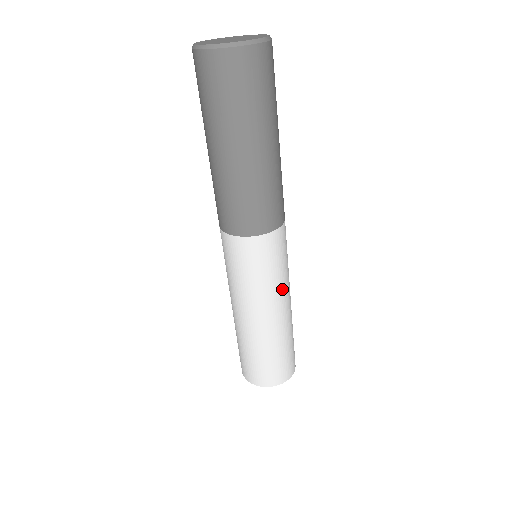
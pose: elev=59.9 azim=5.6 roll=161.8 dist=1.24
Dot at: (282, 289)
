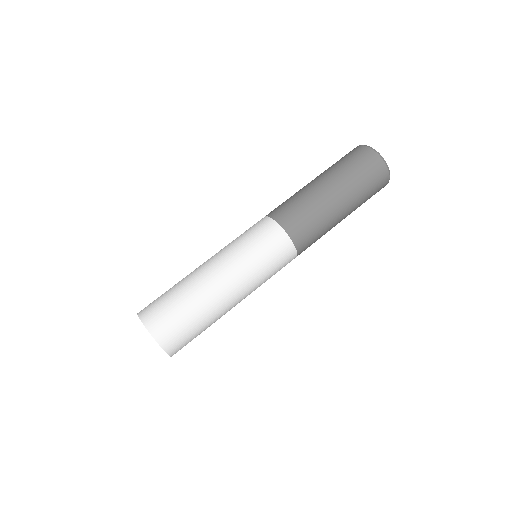
Dot at: (245, 273)
